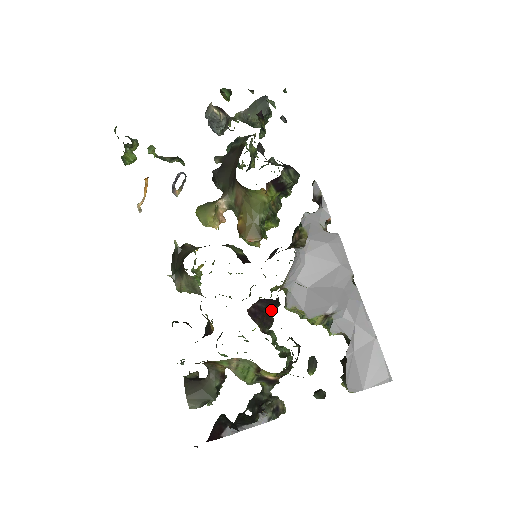
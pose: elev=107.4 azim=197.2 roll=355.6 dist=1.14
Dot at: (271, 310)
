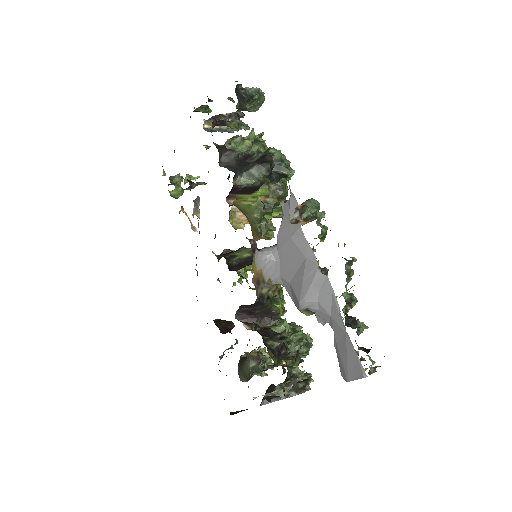
Dot at: (264, 308)
